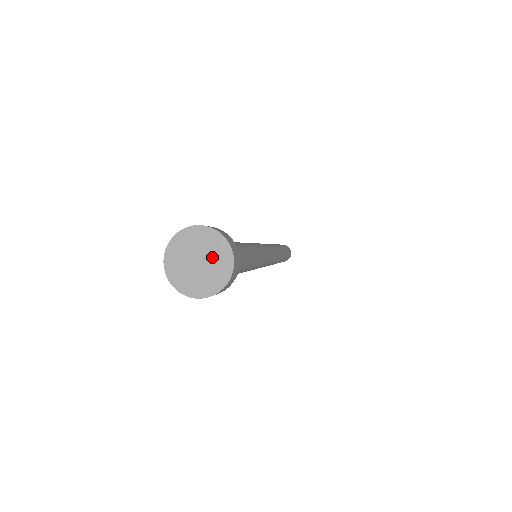
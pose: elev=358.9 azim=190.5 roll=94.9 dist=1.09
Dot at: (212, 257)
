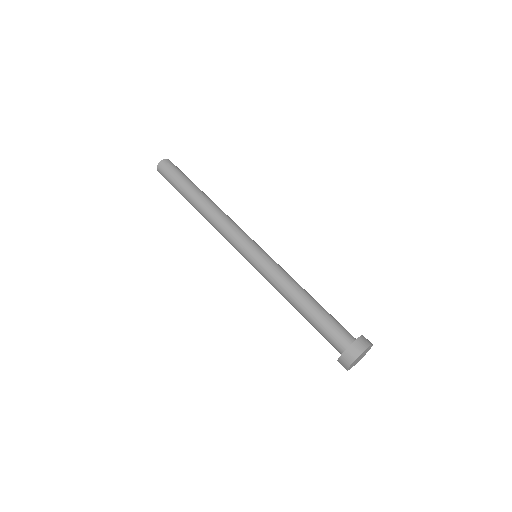
Dot at: (365, 353)
